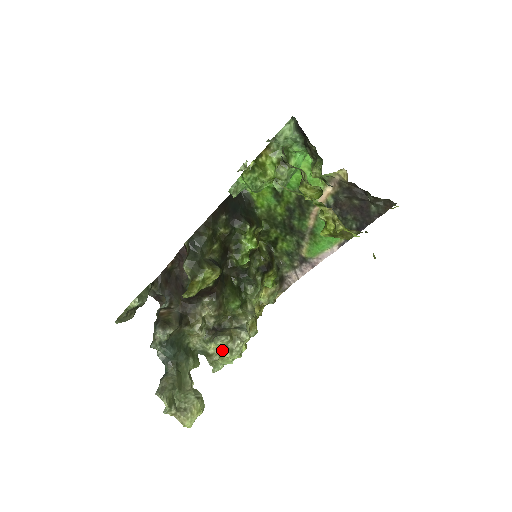
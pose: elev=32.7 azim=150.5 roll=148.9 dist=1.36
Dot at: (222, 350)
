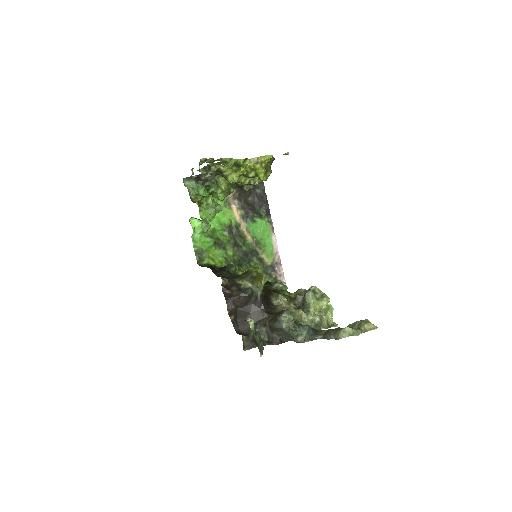
Dot at: (319, 303)
